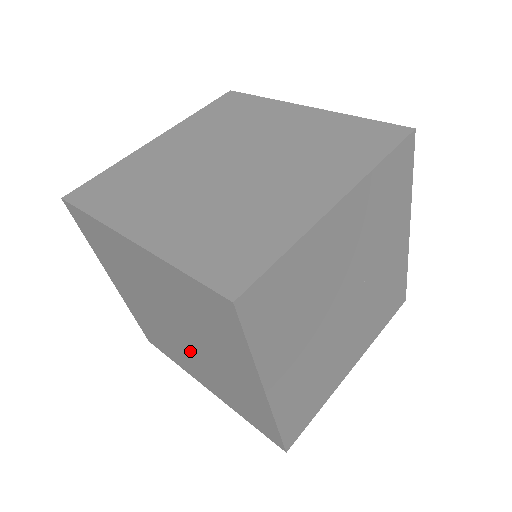
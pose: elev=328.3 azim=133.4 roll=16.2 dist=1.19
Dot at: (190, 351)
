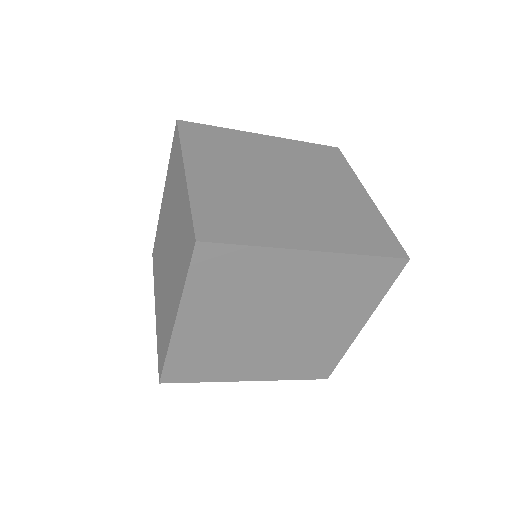
Dot at: (164, 271)
